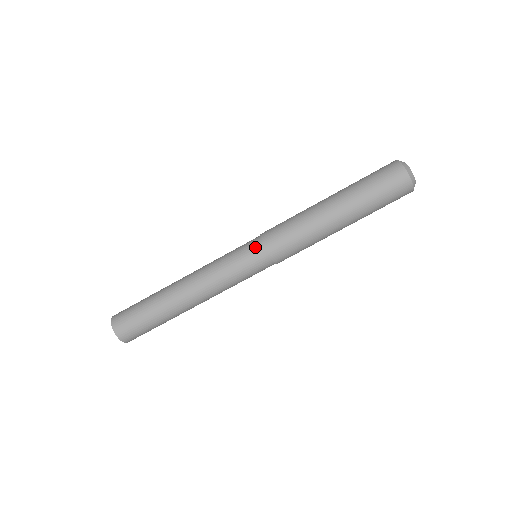
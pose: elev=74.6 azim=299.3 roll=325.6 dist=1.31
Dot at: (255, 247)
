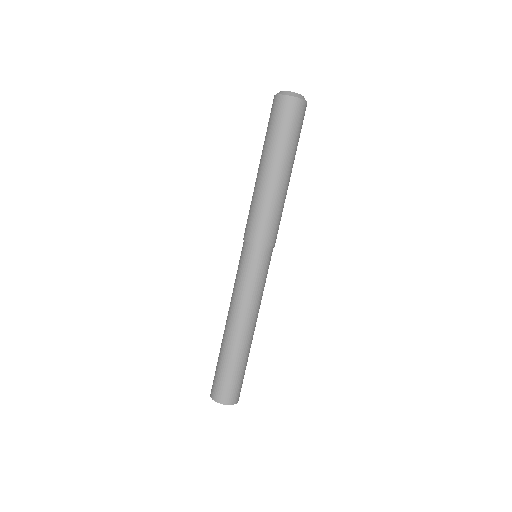
Dot at: (244, 250)
